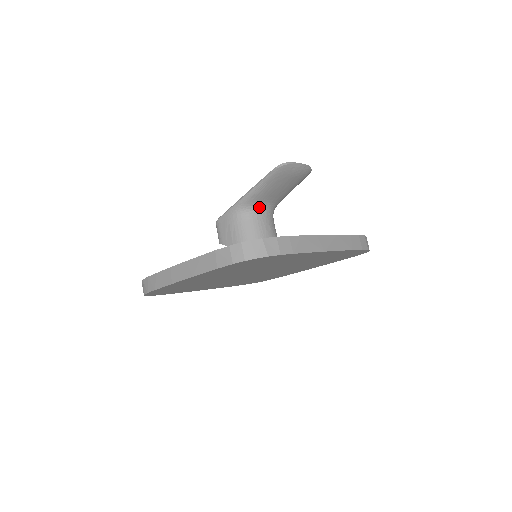
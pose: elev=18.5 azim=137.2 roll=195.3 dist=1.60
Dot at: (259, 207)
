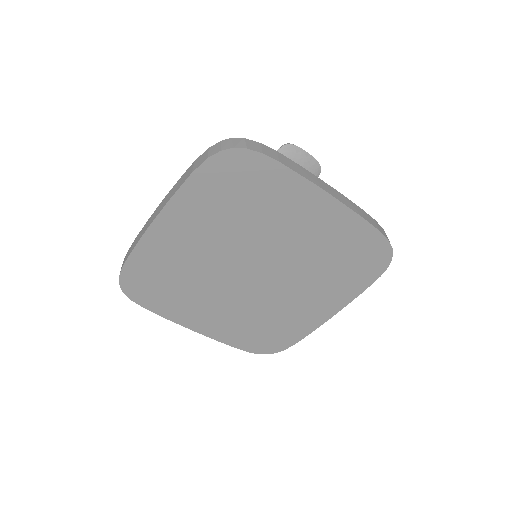
Dot at: occluded
